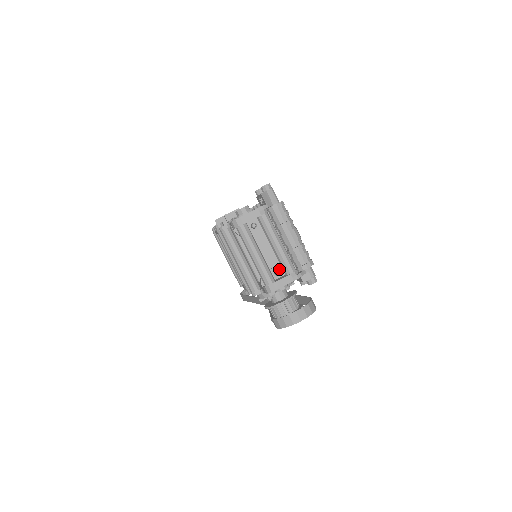
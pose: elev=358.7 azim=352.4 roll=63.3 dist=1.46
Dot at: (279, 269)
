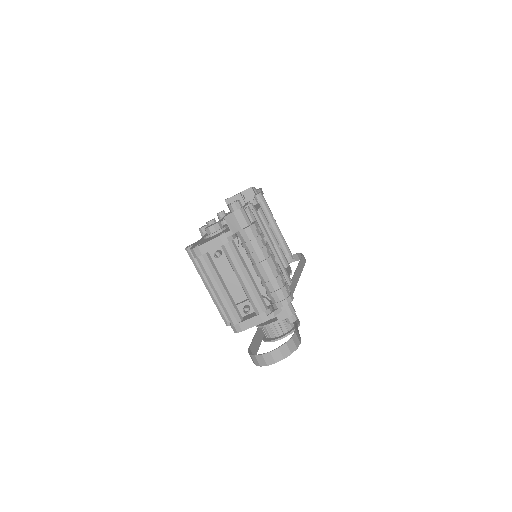
Dot at: (250, 304)
